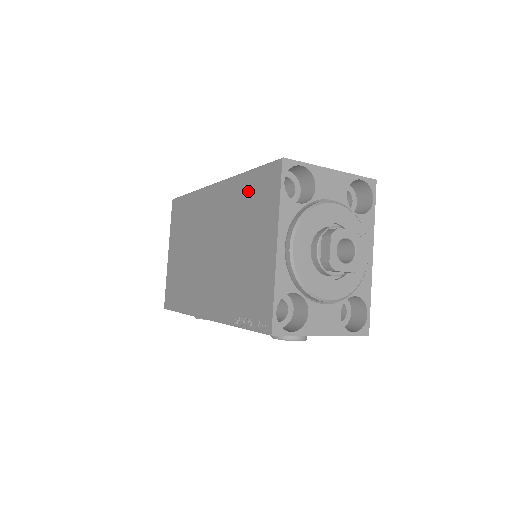
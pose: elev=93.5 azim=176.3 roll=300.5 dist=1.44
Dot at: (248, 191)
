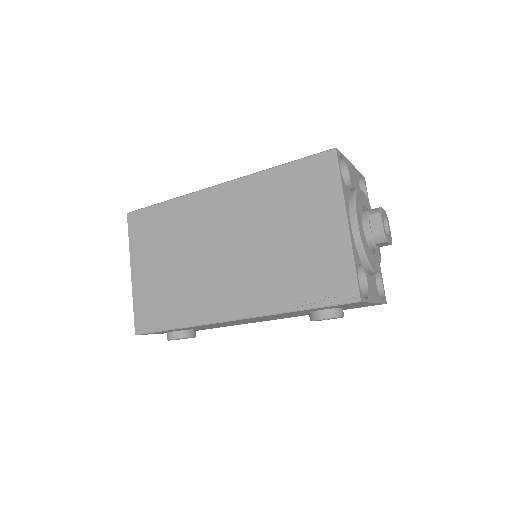
Dot at: (286, 183)
